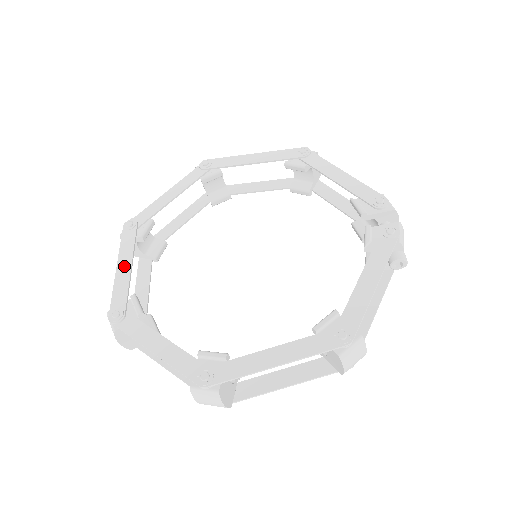
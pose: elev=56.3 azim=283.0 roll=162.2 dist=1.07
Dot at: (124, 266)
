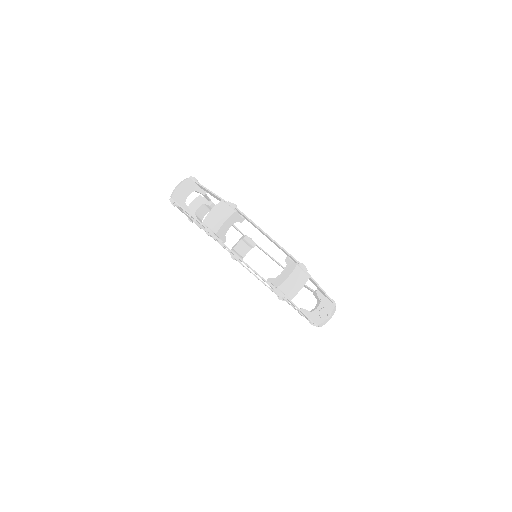
Dot at: occluded
